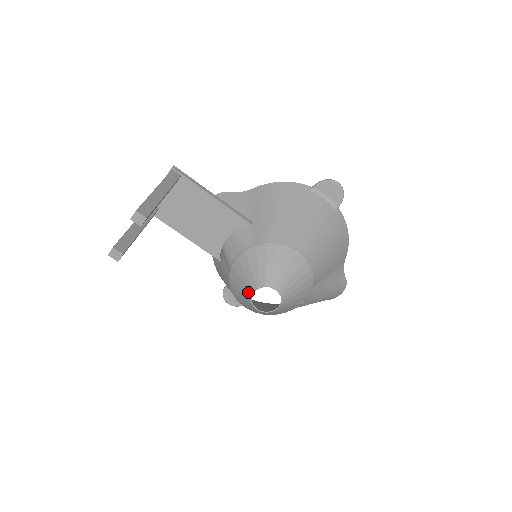
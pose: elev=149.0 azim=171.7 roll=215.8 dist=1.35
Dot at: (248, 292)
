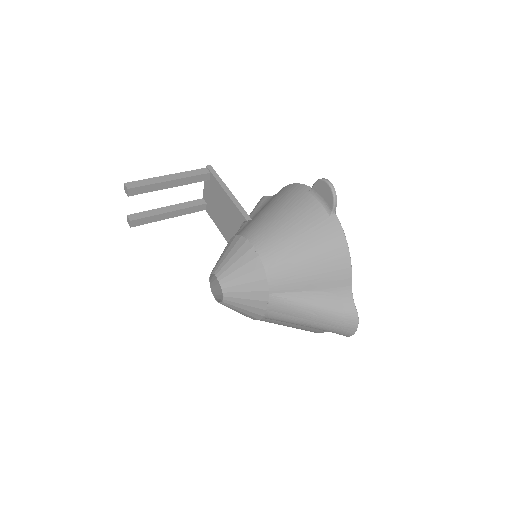
Dot at: (212, 279)
